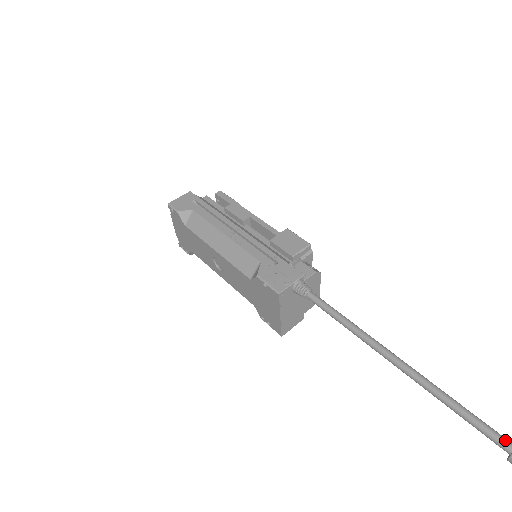
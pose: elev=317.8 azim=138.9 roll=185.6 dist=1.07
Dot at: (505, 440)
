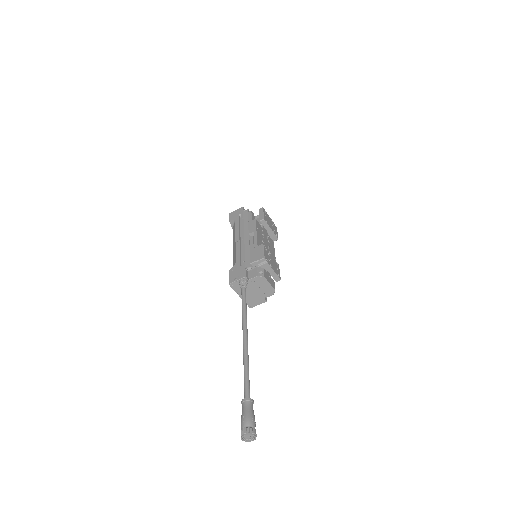
Dot at: (246, 394)
